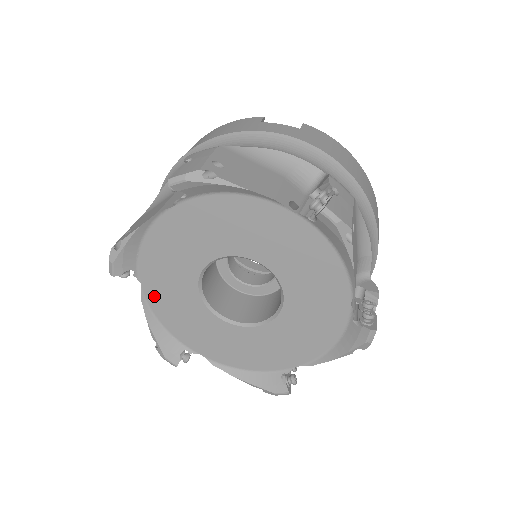
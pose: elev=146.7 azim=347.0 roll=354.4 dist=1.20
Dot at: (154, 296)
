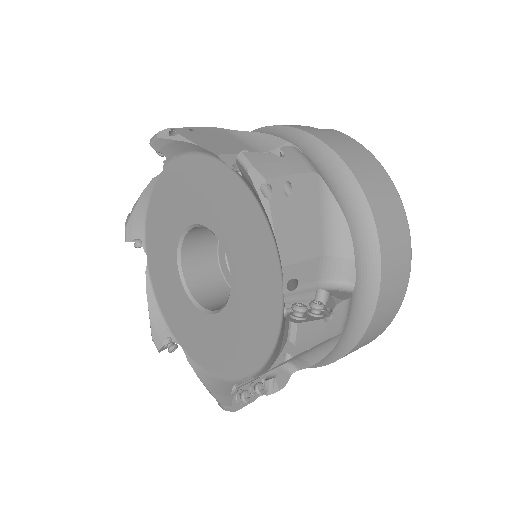
Dot at: (154, 270)
